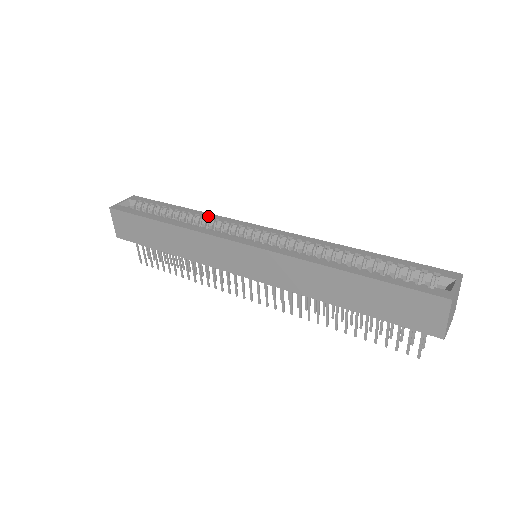
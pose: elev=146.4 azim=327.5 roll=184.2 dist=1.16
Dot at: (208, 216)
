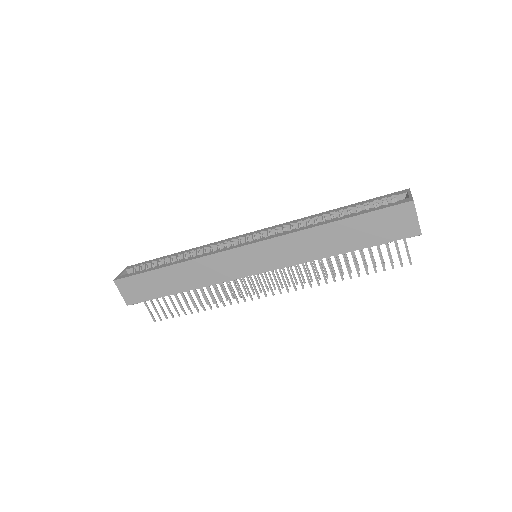
Dot at: (202, 247)
